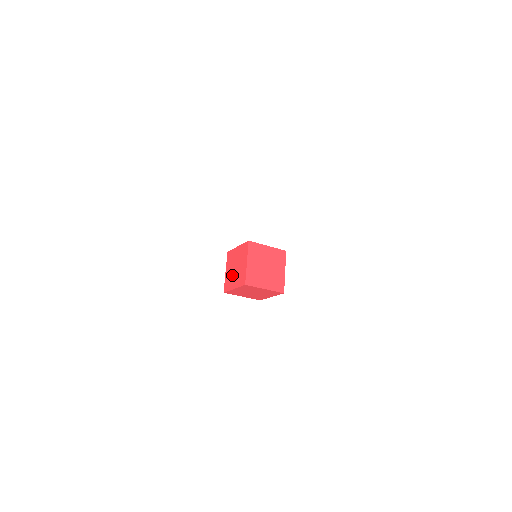
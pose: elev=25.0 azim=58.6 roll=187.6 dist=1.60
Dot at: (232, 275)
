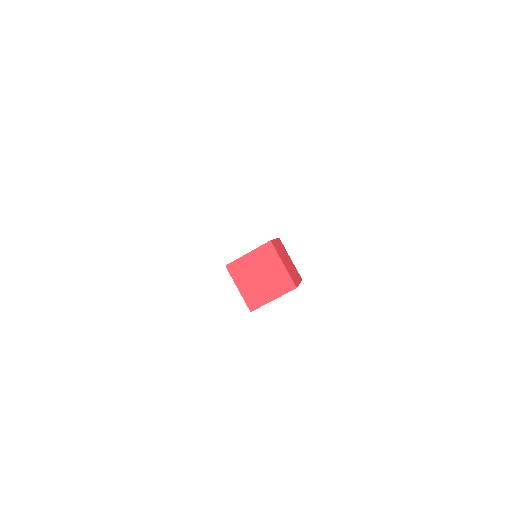
Dot at: (258, 287)
